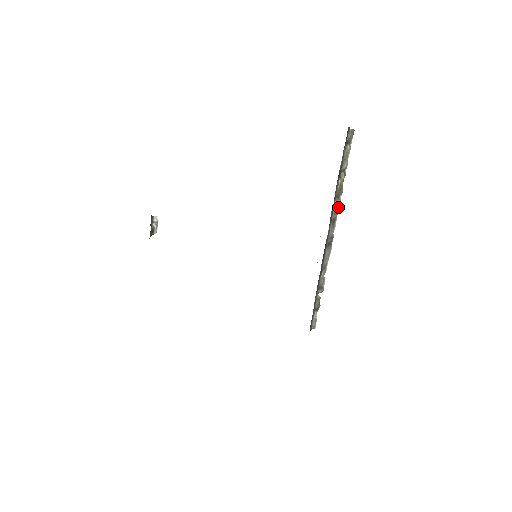
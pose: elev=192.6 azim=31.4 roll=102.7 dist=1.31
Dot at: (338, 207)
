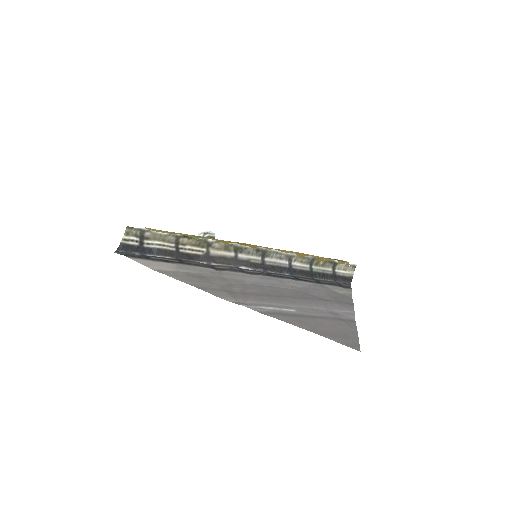
Dot at: (222, 244)
